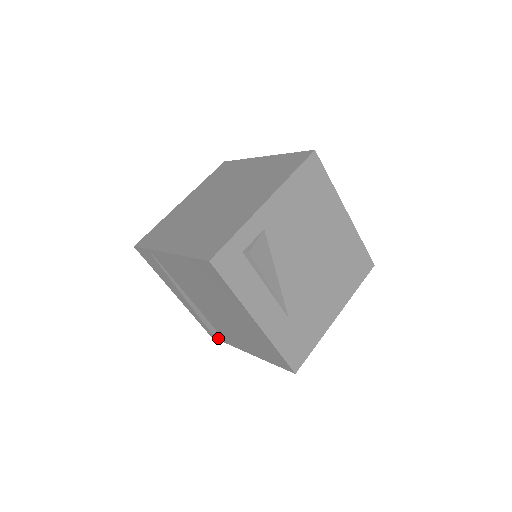
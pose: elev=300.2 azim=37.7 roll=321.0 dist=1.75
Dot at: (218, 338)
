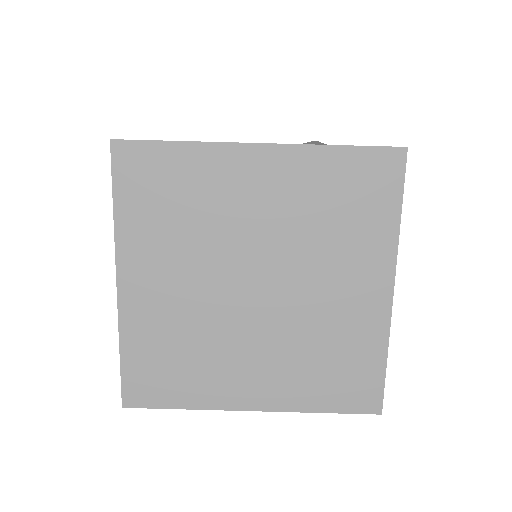
Dot at: occluded
